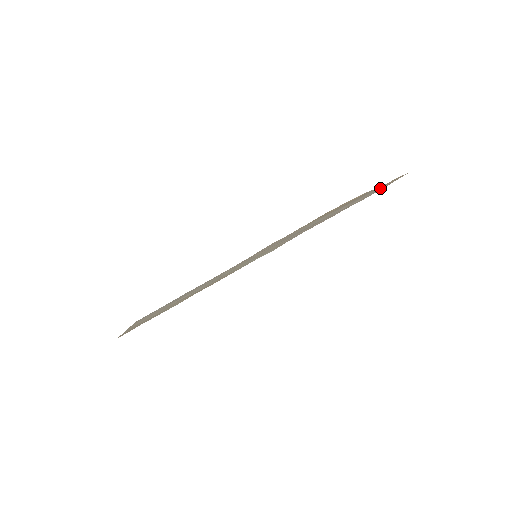
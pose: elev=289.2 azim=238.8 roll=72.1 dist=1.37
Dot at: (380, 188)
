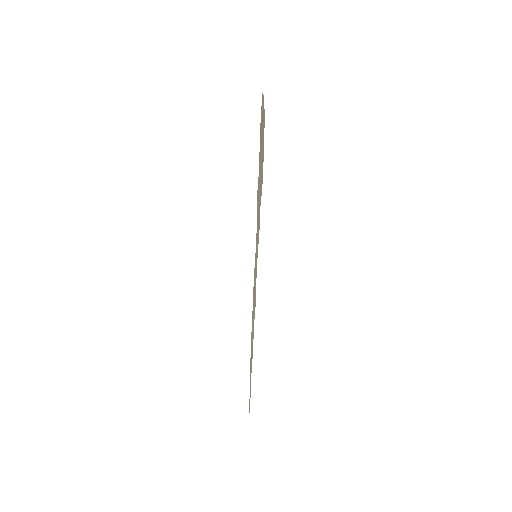
Dot at: (263, 141)
